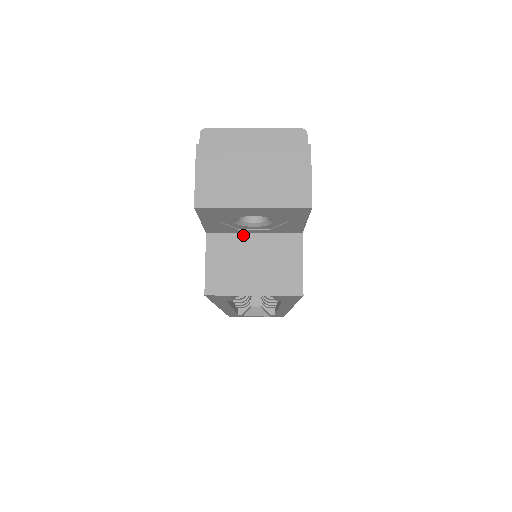
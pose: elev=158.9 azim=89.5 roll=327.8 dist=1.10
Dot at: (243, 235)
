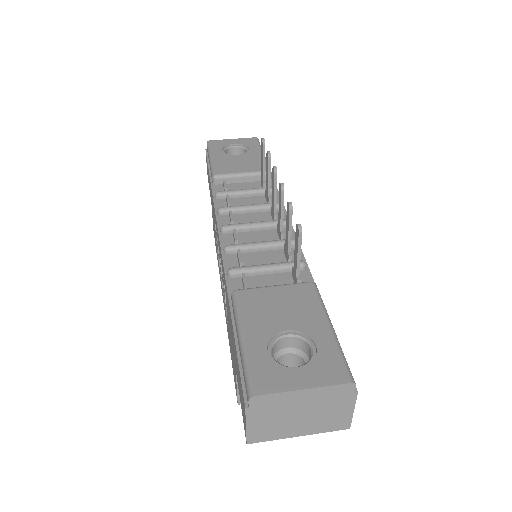
Dot at: occluded
